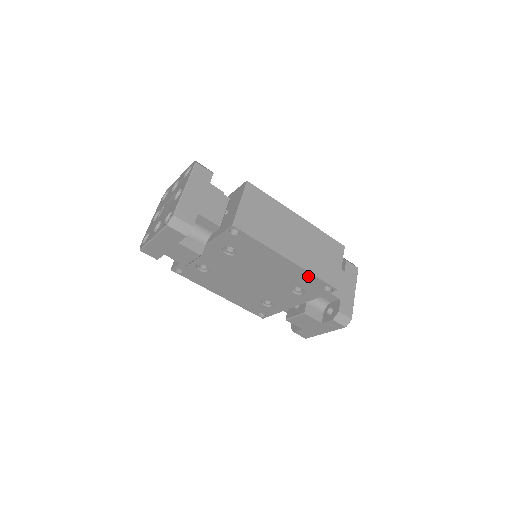
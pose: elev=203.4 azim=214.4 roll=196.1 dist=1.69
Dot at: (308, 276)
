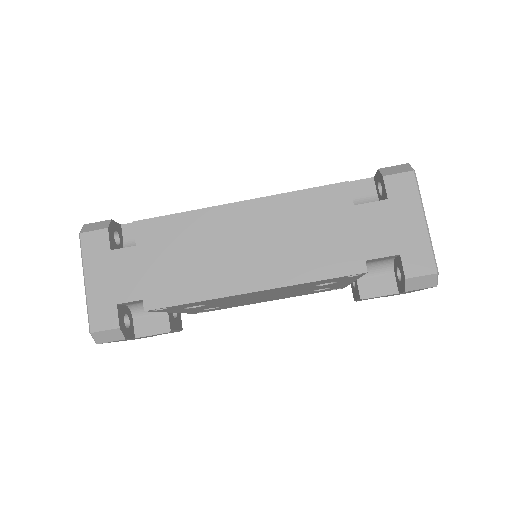
Dot at: (306, 283)
